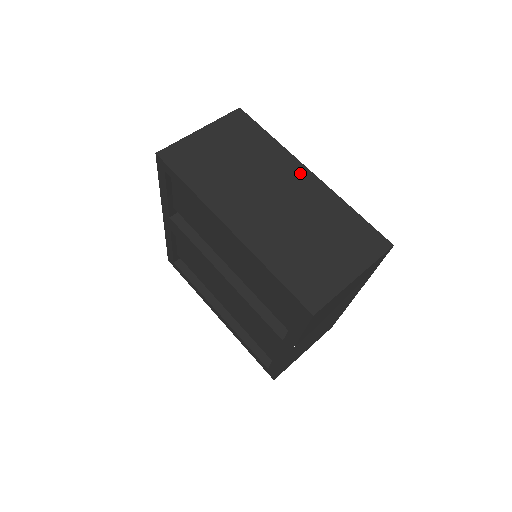
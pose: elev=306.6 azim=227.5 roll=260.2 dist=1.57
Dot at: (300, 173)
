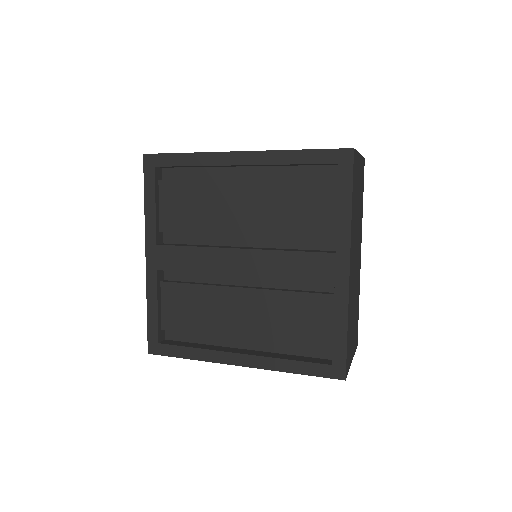
Dot at: occluded
